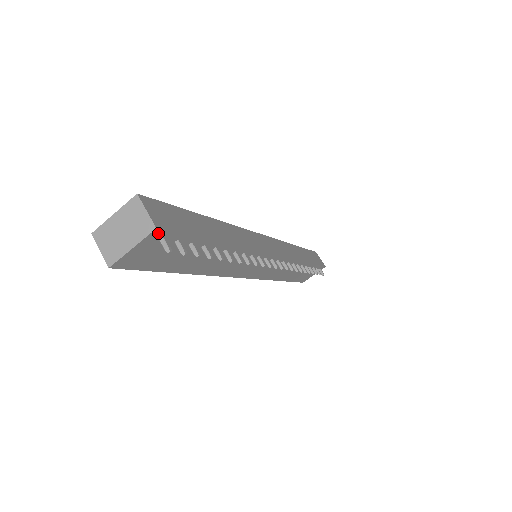
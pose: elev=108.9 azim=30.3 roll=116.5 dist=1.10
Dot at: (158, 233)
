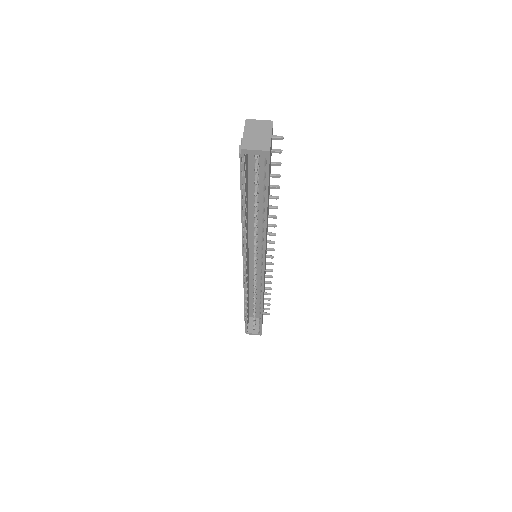
Dot at: (272, 128)
